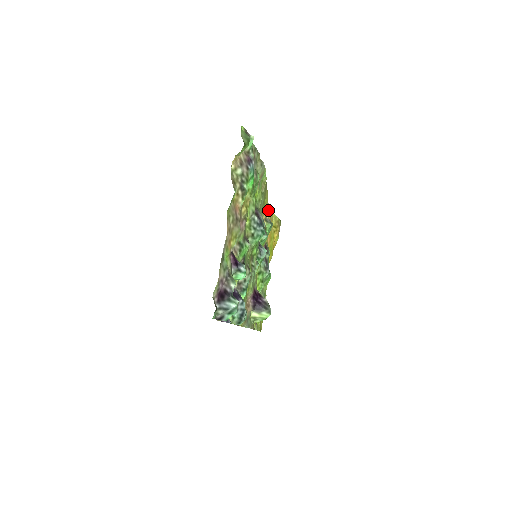
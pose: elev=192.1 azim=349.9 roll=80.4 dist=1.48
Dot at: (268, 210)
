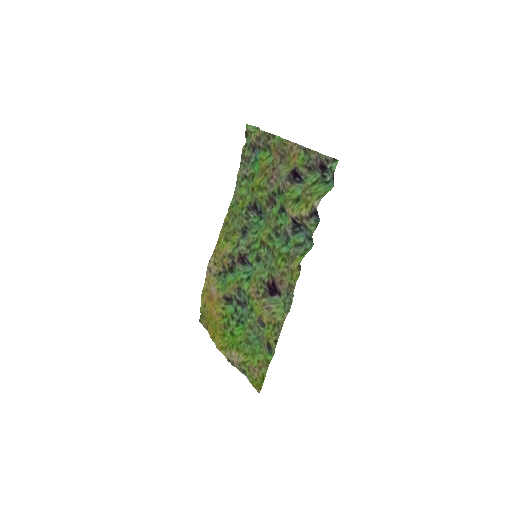
Dot at: (208, 279)
